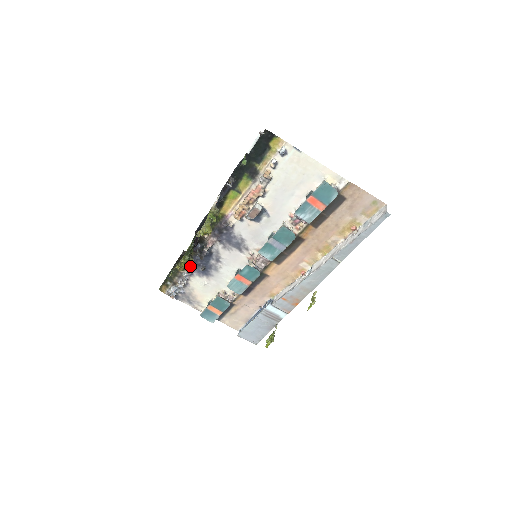
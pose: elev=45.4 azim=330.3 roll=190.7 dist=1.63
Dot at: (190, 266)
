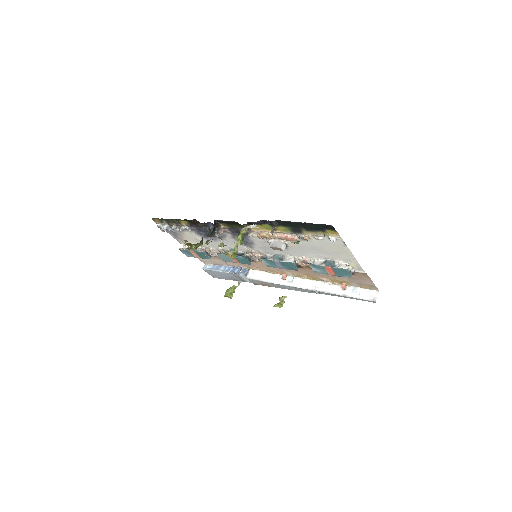
Dot at: (193, 227)
